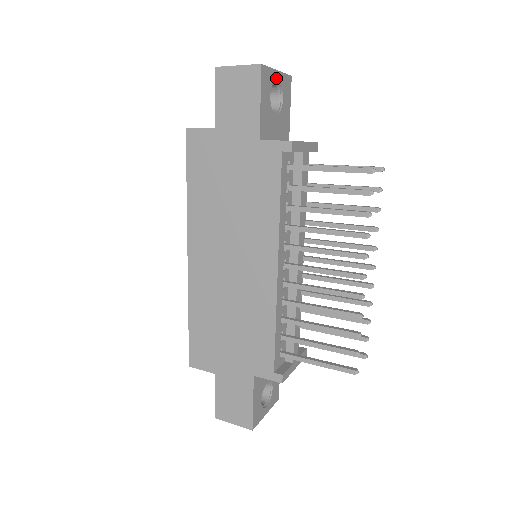
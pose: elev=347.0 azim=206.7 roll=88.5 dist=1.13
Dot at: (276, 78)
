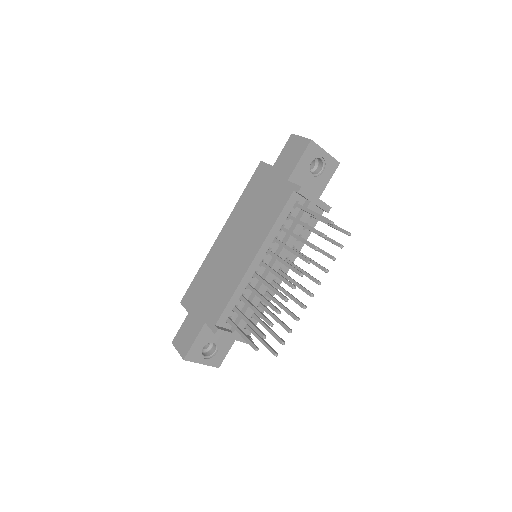
Dot at: (323, 155)
